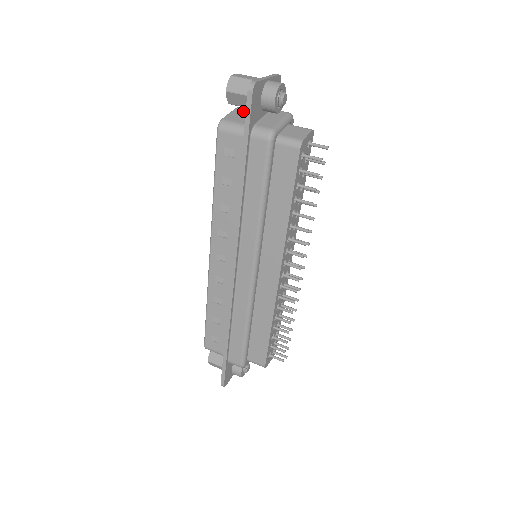
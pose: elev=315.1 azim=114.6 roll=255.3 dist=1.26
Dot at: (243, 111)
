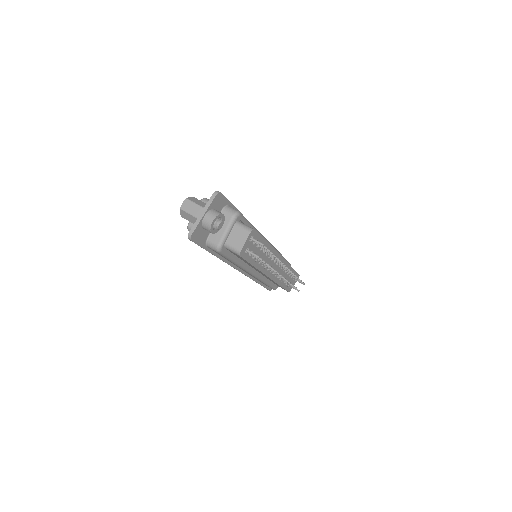
Dot at: occluded
